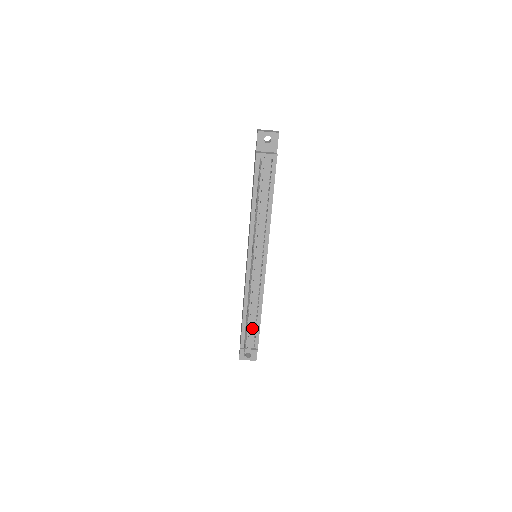
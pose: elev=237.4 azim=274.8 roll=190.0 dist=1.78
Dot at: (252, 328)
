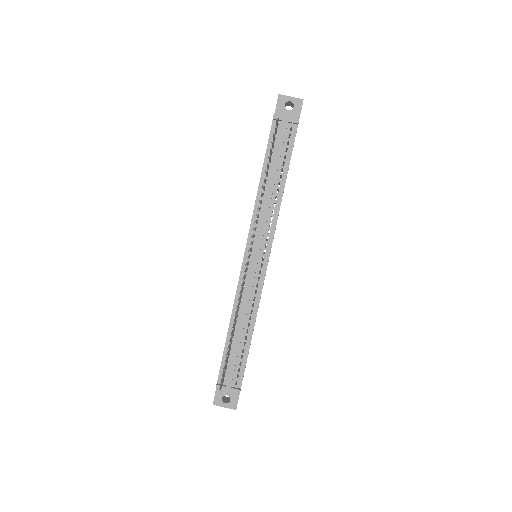
Dot at: (237, 354)
